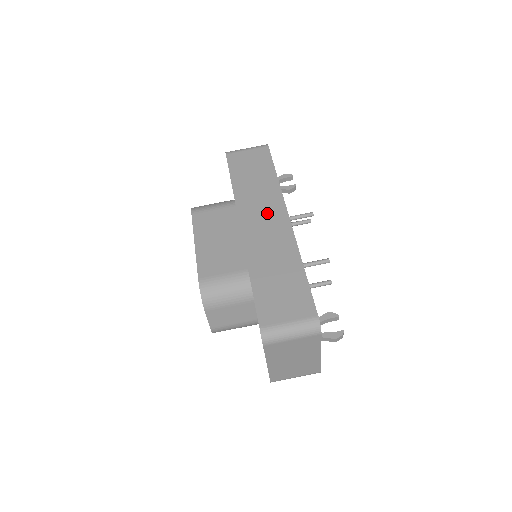
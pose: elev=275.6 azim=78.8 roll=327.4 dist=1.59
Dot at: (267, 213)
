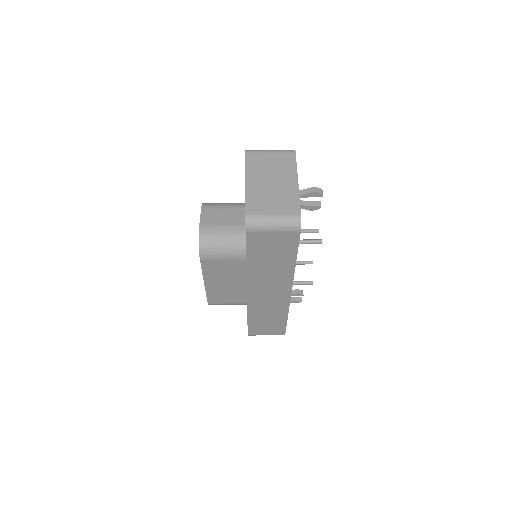
Dot at: occluded
